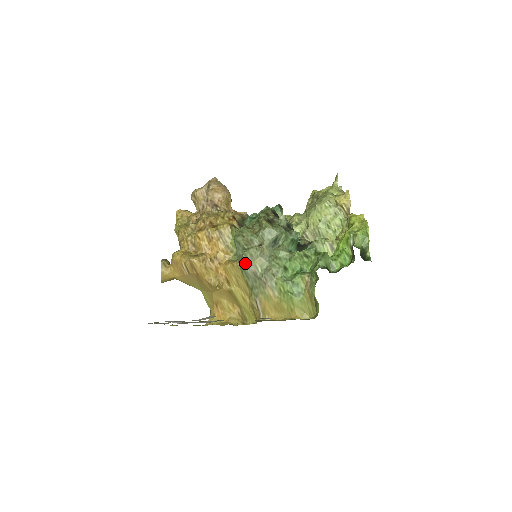
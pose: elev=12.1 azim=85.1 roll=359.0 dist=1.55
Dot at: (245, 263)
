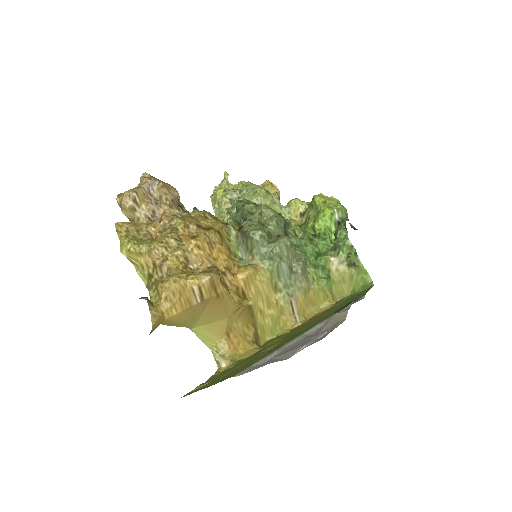
Dot at: (279, 259)
